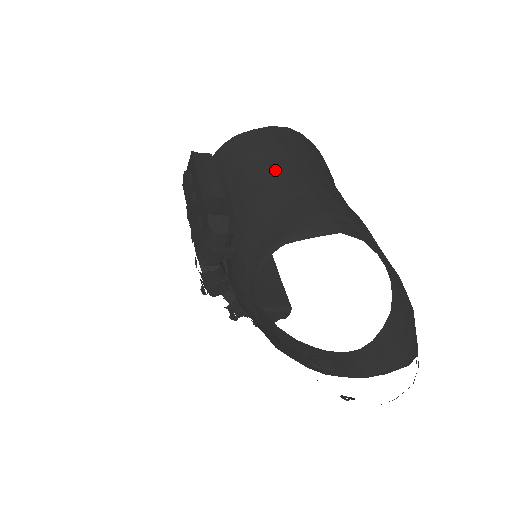
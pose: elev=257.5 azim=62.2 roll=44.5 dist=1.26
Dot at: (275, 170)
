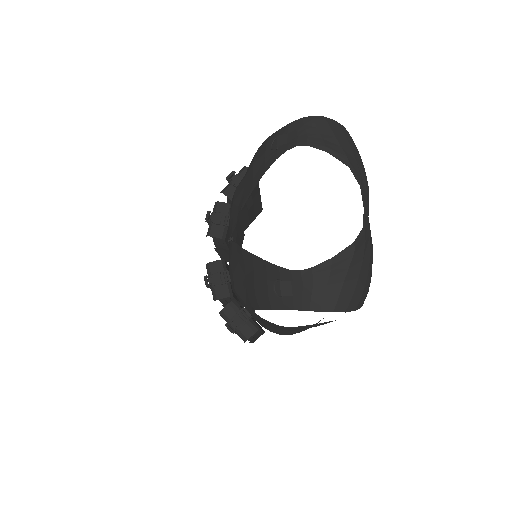
Dot at: occluded
